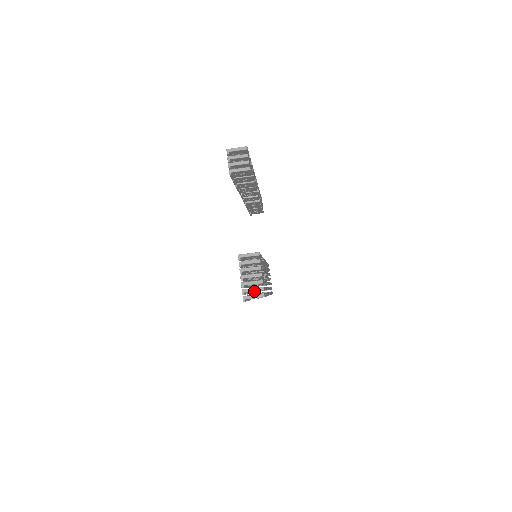
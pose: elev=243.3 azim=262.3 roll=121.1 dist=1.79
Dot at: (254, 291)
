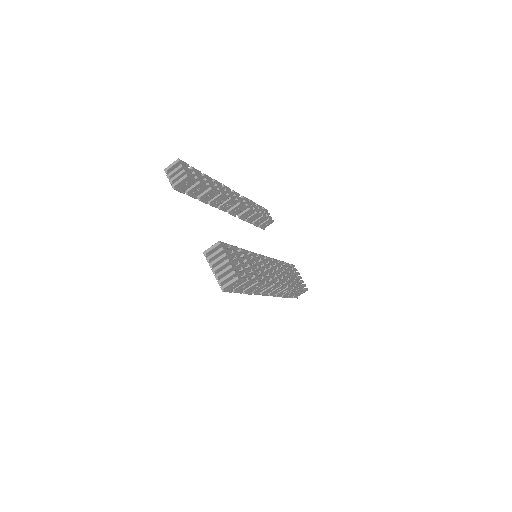
Dot at: occluded
